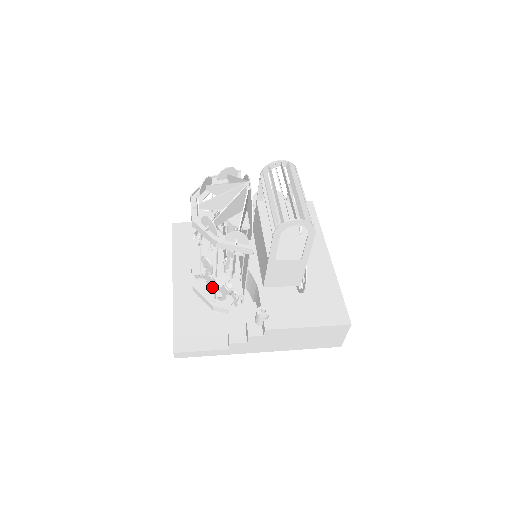
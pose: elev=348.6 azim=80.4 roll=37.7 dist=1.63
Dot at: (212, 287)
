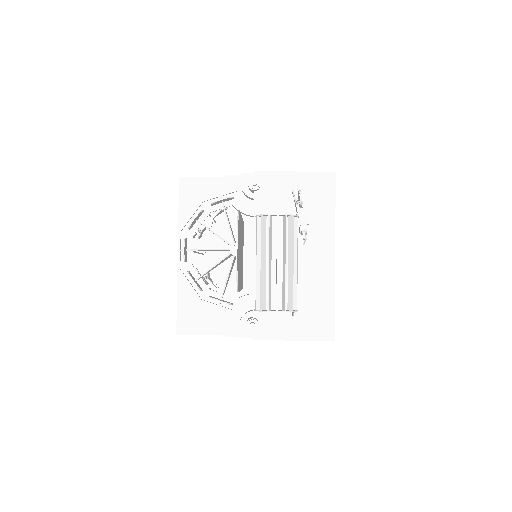
Dot at: (213, 272)
